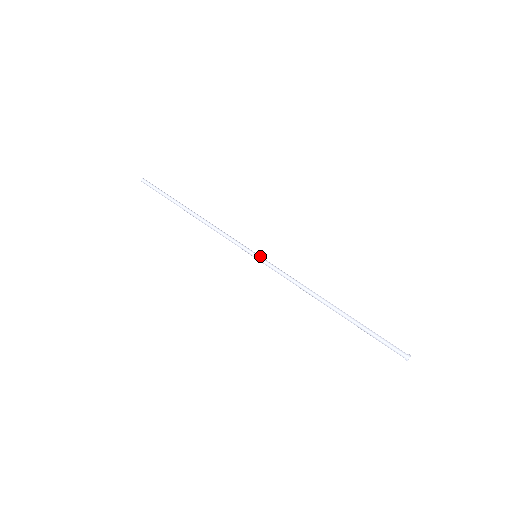
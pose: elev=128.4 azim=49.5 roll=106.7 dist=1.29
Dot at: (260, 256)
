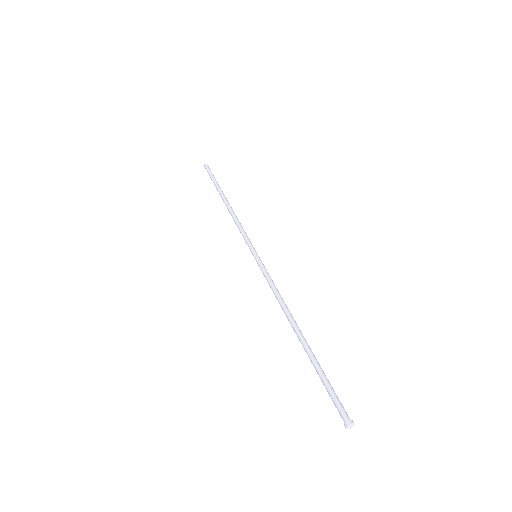
Dot at: (259, 257)
